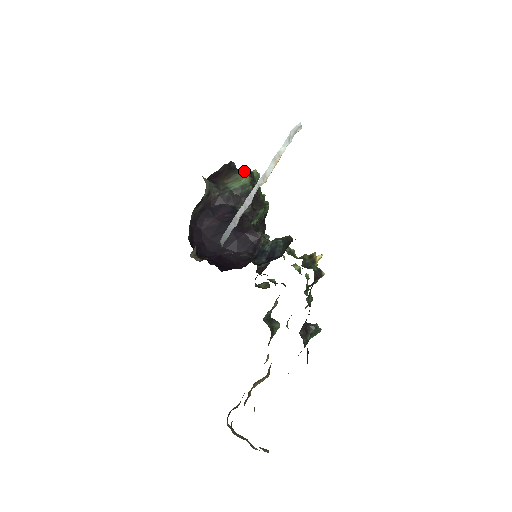
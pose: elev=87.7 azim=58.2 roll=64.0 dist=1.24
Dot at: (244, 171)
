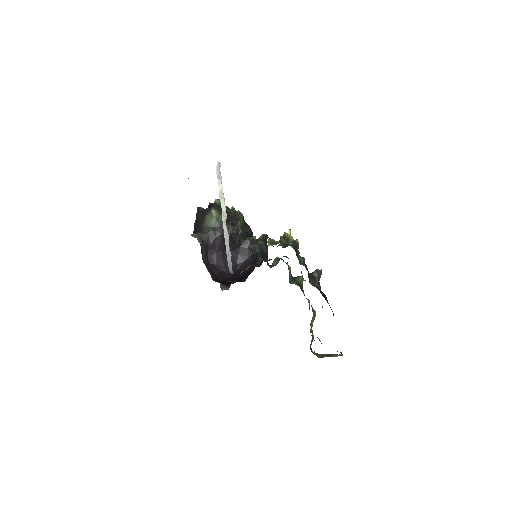
Dot at: (210, 206)
